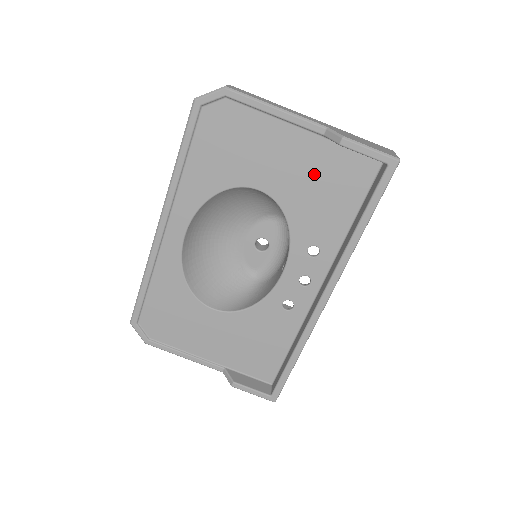
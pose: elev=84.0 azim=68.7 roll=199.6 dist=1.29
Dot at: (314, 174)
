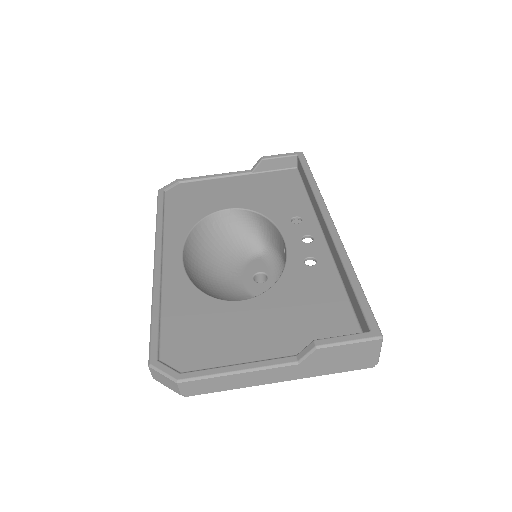
Dot at: (260, 188)
